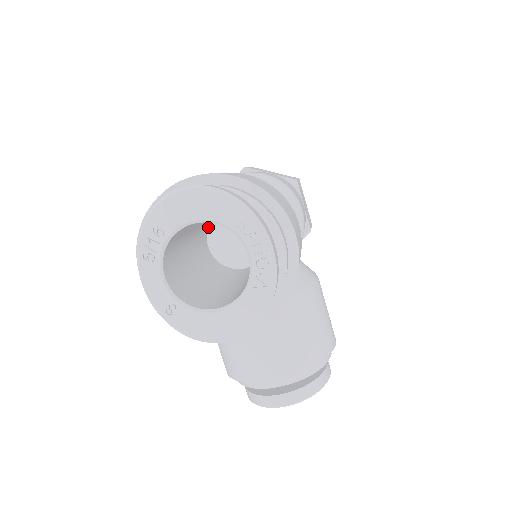
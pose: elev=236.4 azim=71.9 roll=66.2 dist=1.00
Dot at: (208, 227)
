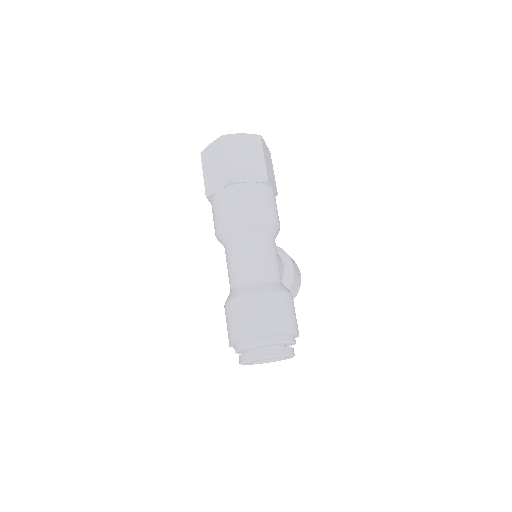
Dot at: occluded
